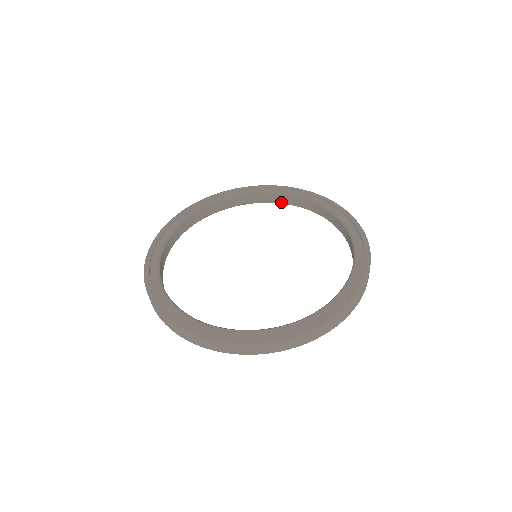
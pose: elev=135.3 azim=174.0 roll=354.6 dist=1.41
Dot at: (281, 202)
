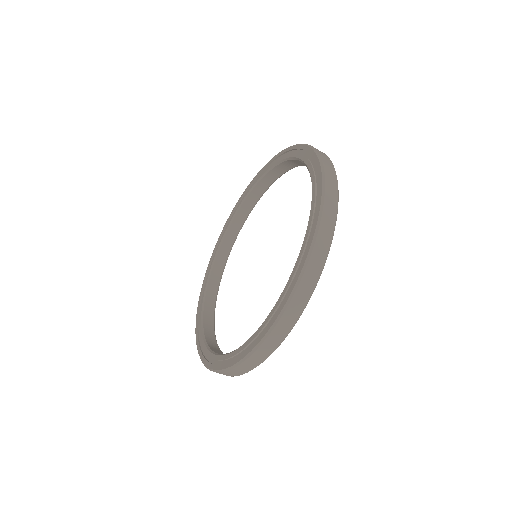
Dot at: (251, 208)
